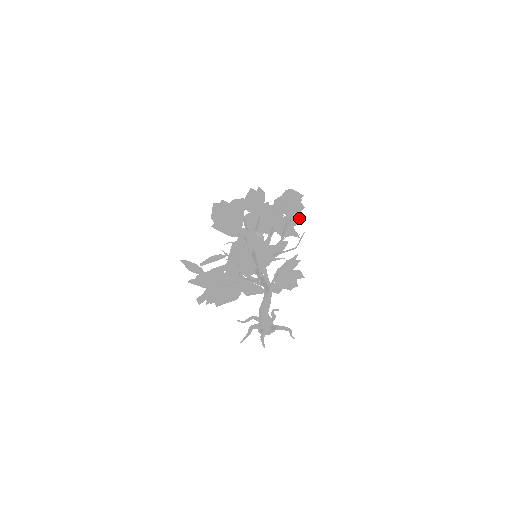
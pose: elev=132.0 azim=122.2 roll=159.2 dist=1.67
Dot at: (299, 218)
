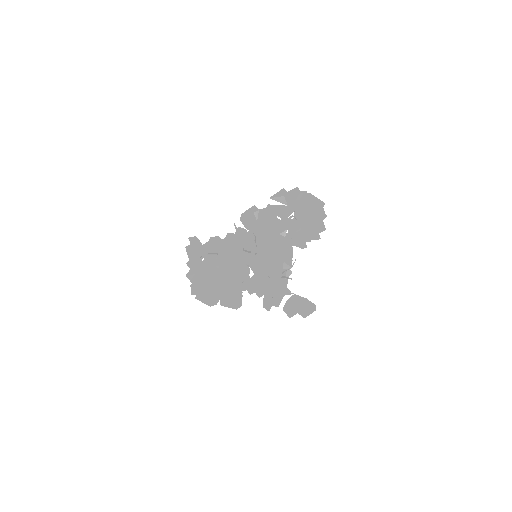
Dot at: occluded
